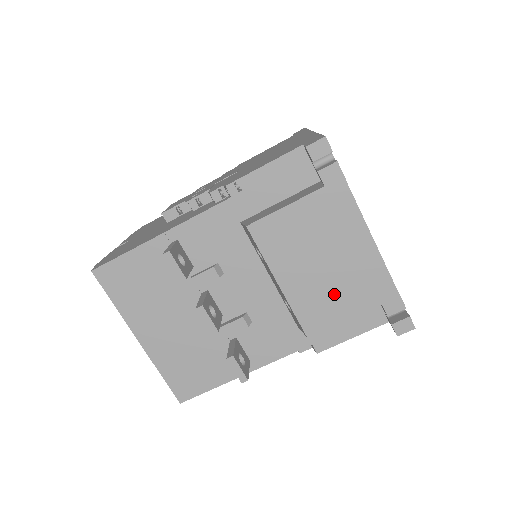
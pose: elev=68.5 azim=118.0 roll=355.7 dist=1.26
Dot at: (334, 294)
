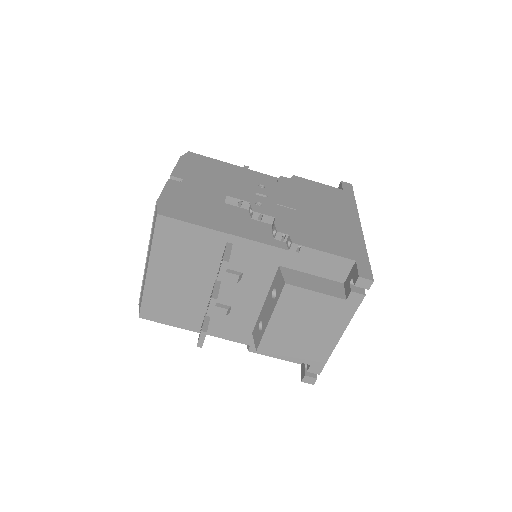
Dot at: (293, 344)
